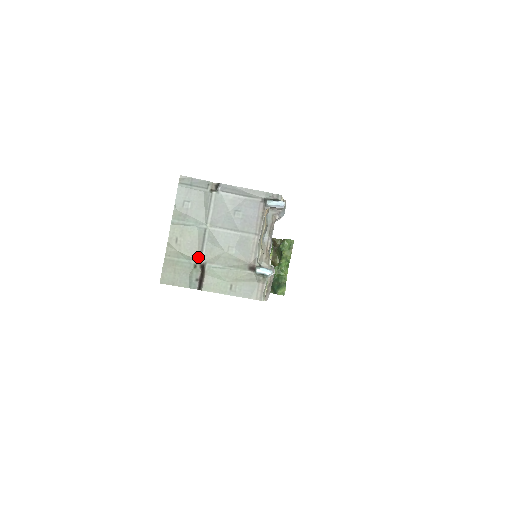
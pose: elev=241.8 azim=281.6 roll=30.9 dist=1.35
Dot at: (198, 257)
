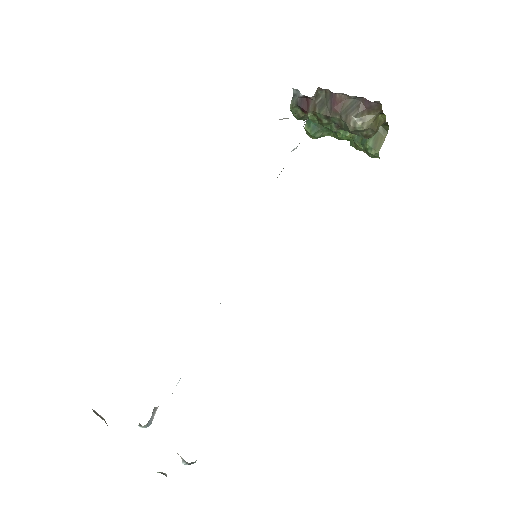
Dot at: occluded
